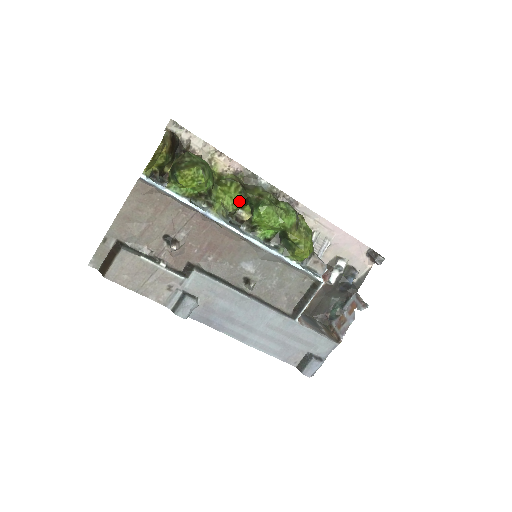
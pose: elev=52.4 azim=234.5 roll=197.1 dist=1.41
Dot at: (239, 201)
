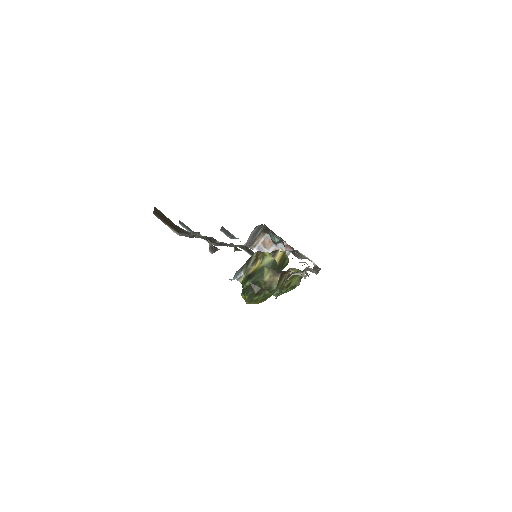
Dot at: occluded
